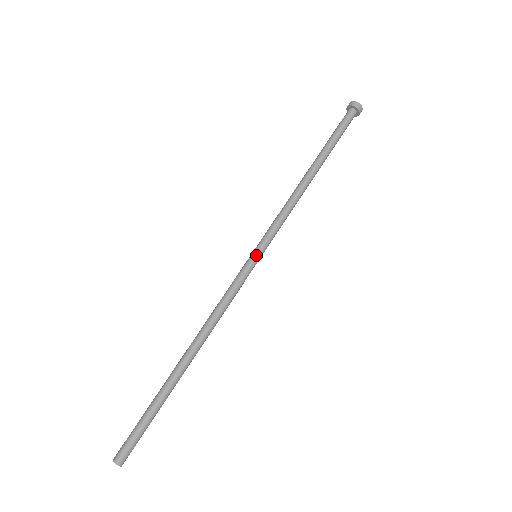
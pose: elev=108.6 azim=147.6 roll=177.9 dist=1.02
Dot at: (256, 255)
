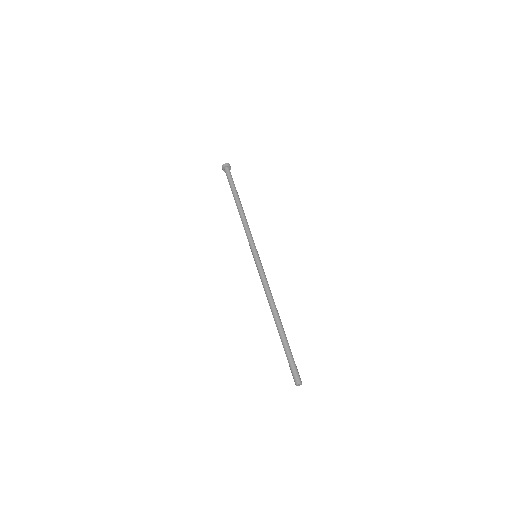
Dot at: (254, 256)
